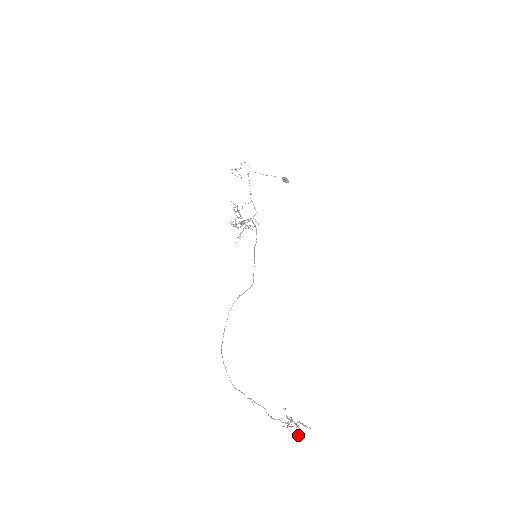
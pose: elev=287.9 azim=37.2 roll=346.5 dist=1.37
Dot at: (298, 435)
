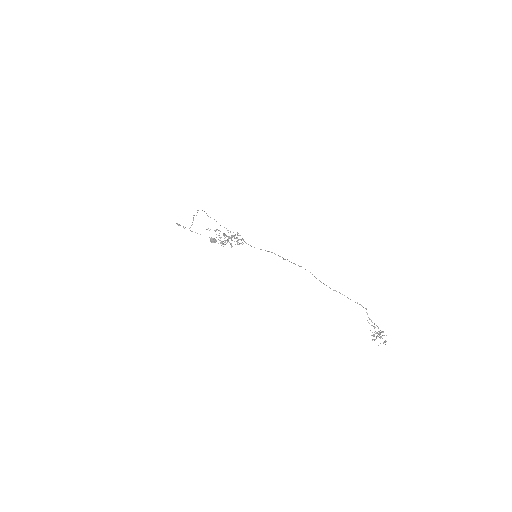
Dot at: (385, 341)
